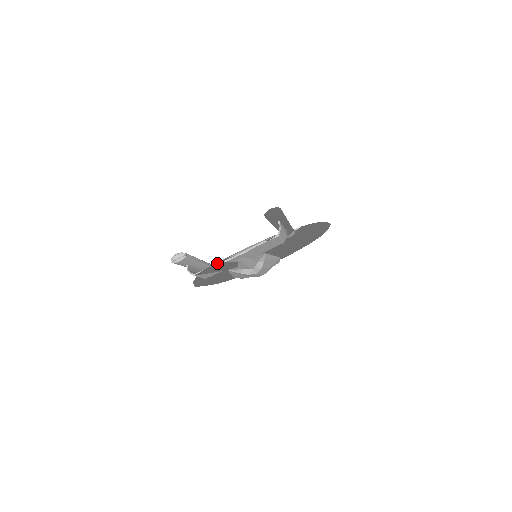
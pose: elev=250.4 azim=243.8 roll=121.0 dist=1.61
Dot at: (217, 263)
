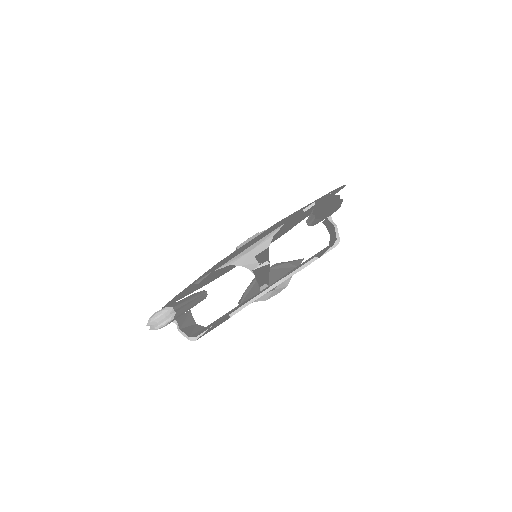
Dot at: (233, 311)
